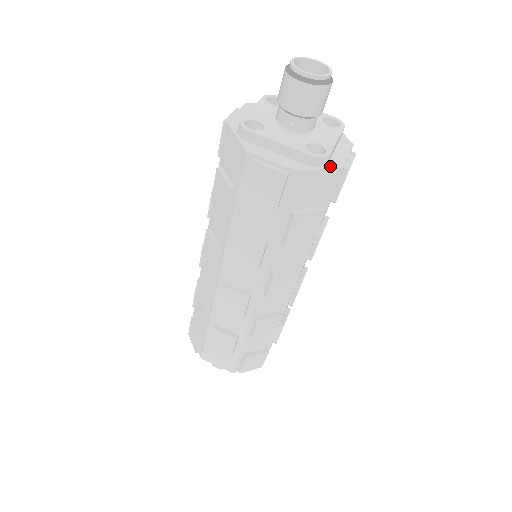
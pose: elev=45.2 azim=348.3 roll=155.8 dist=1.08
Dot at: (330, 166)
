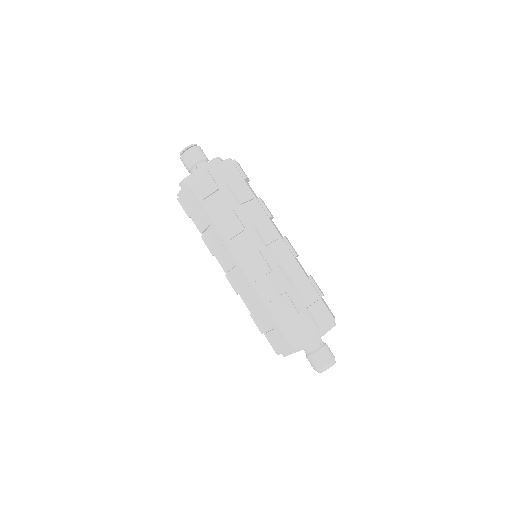
Dot at: (224, 161)
